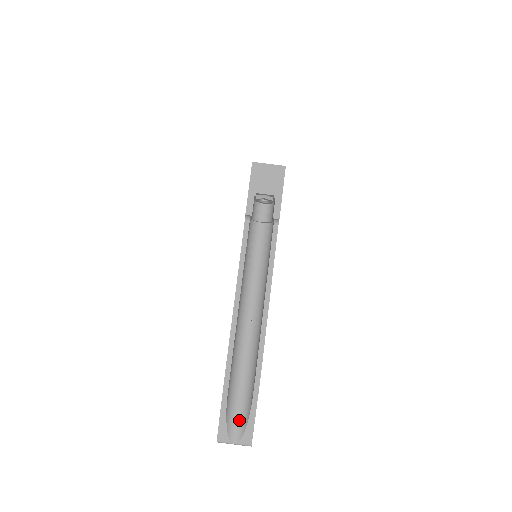
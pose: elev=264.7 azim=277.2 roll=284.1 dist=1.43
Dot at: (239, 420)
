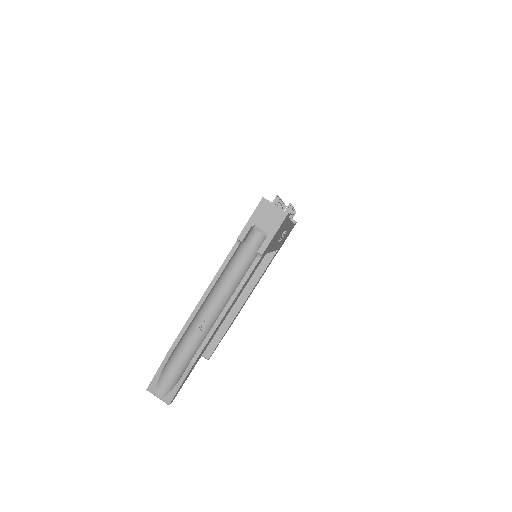
Dot at: (168, 384)
